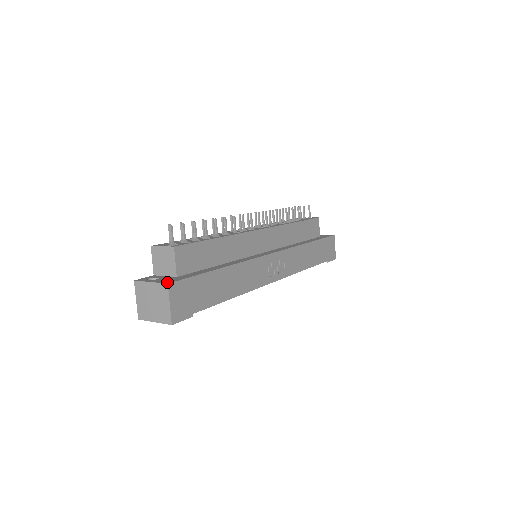
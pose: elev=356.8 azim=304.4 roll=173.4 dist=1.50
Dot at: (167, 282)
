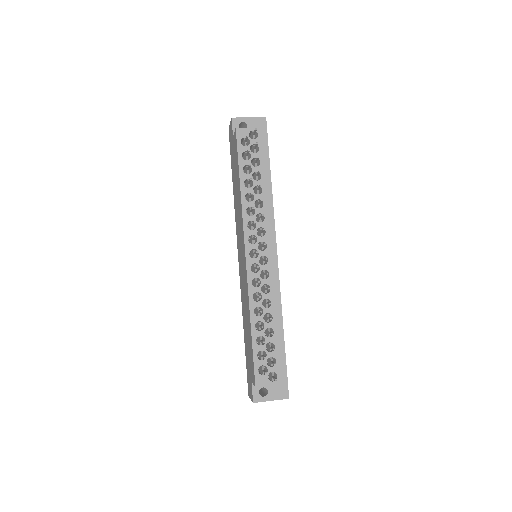
Dot at: (286, 396)
